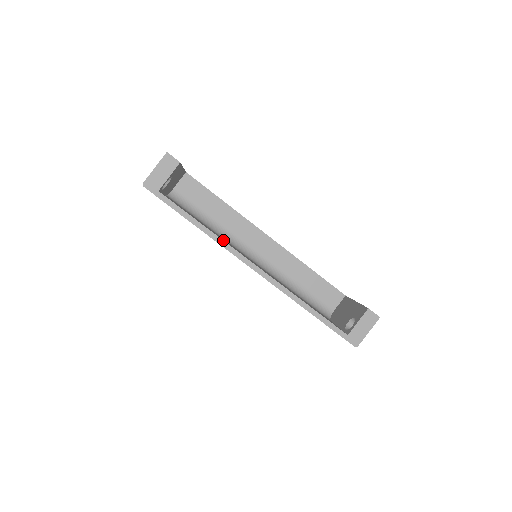
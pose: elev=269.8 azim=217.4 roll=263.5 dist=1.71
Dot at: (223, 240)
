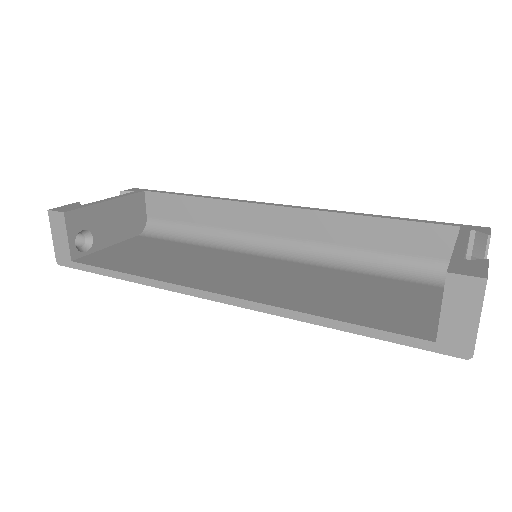
Dot at: (162, 280)
